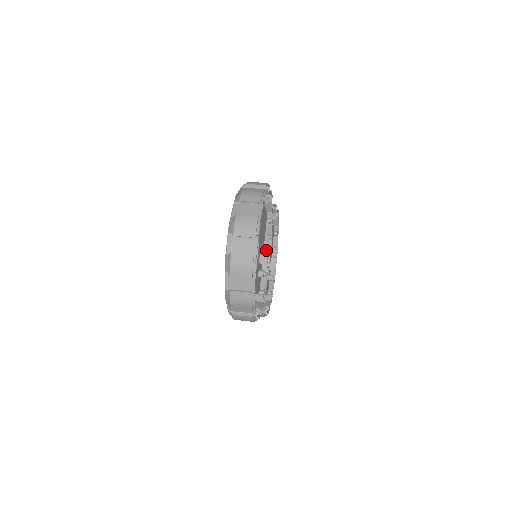
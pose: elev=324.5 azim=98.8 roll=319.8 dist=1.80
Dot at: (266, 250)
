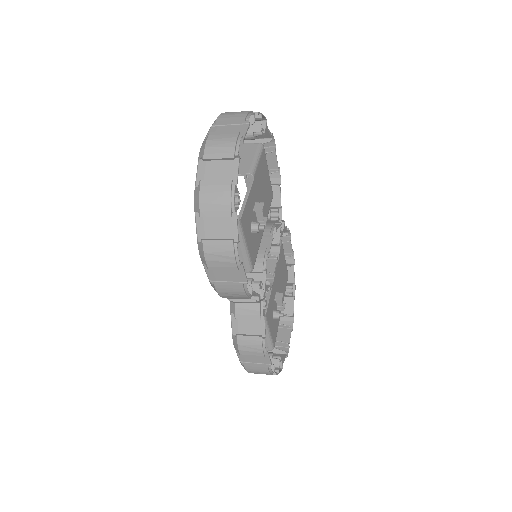
Dot at: (269, 239)
